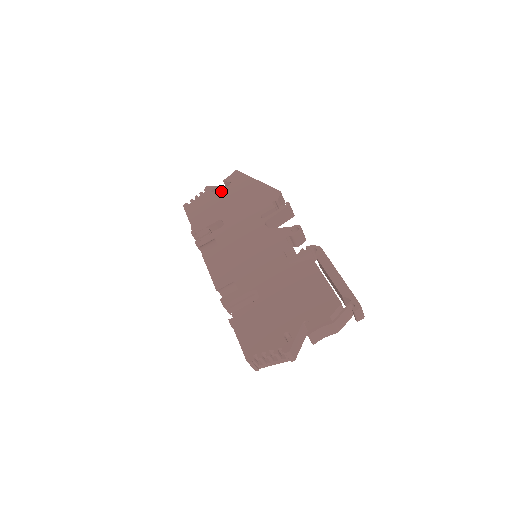
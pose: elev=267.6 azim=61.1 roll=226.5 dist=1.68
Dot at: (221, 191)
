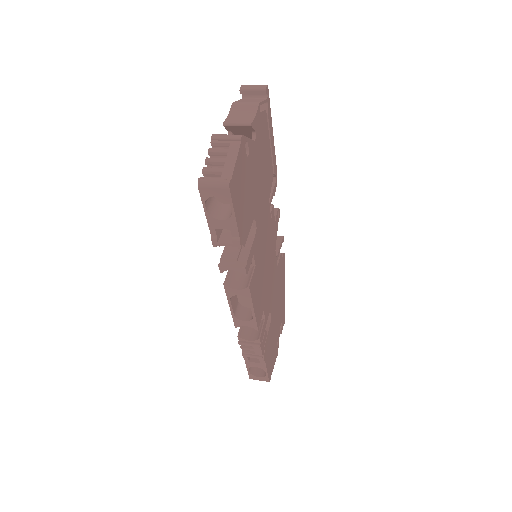
Dot at: occluded
